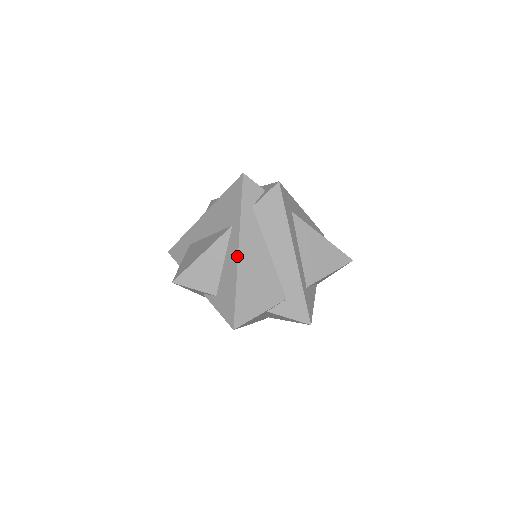
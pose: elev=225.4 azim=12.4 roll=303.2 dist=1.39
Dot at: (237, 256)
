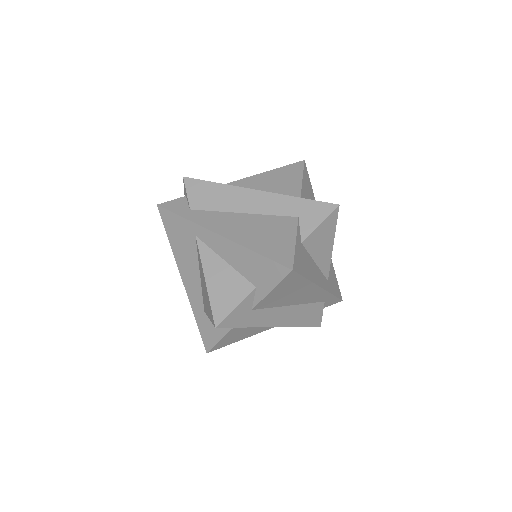
Dot at: (222, 238)
